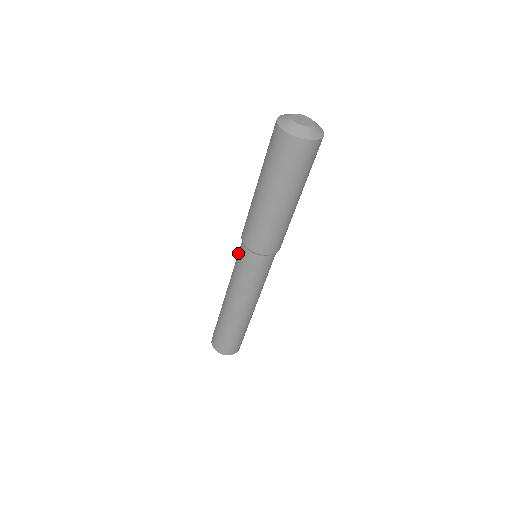
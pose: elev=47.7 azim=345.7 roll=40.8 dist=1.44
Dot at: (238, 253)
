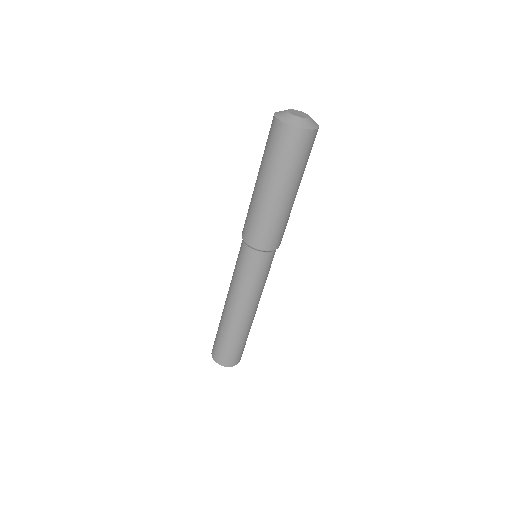
Dot at: (240, 258)
